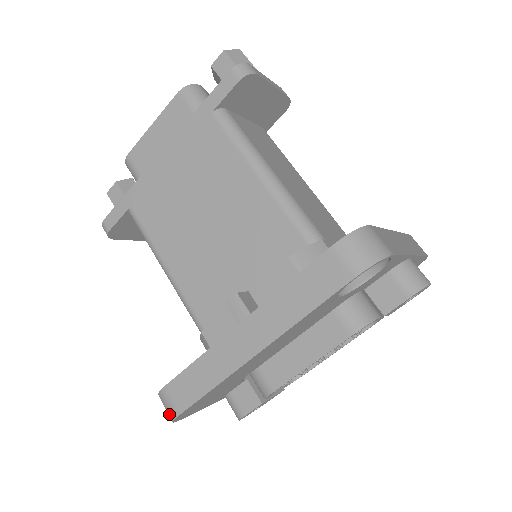
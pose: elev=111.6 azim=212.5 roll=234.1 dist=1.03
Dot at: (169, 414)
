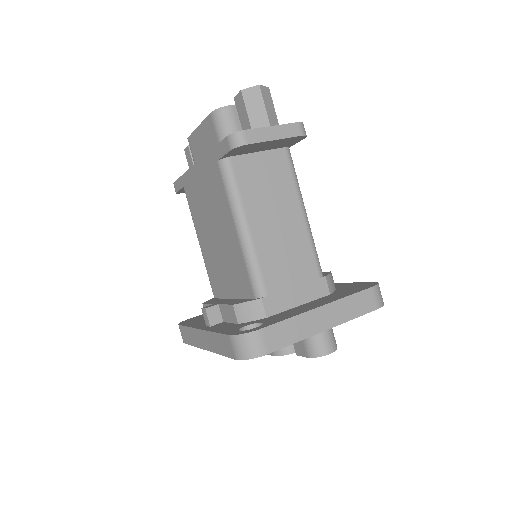
Dot at: occluded
